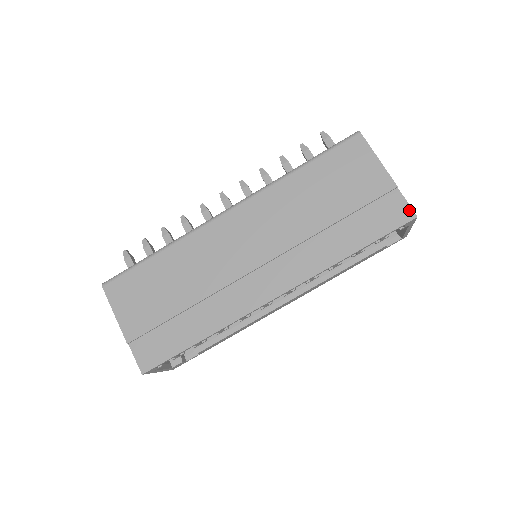
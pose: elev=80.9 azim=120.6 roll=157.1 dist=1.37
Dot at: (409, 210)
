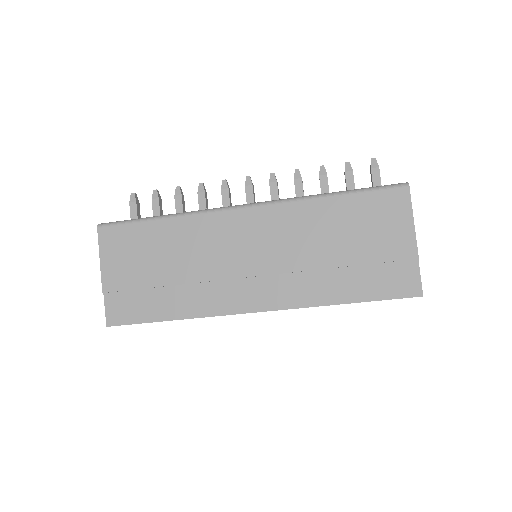
Dot at: (418, 286)
